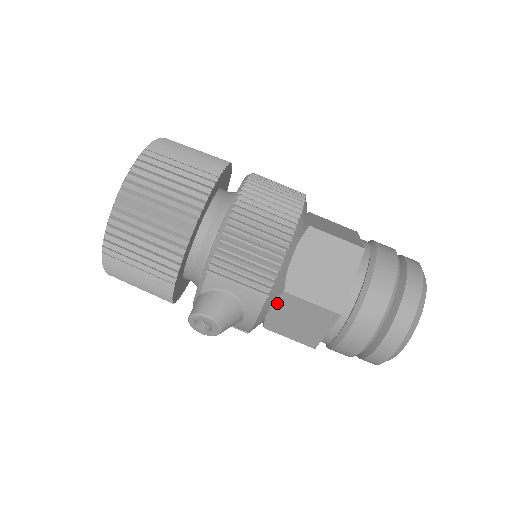
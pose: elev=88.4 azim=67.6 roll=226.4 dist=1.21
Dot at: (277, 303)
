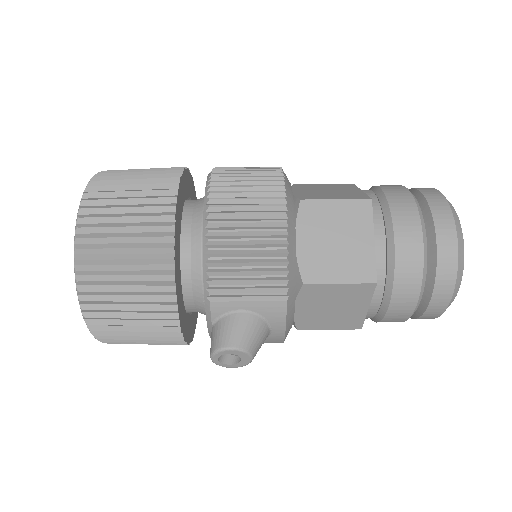
Dot at: (300, 299)
